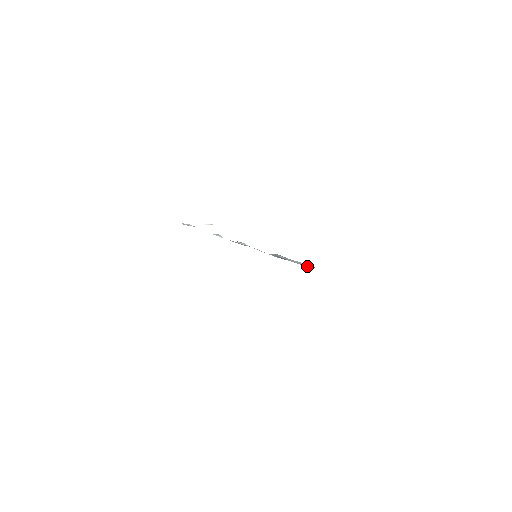
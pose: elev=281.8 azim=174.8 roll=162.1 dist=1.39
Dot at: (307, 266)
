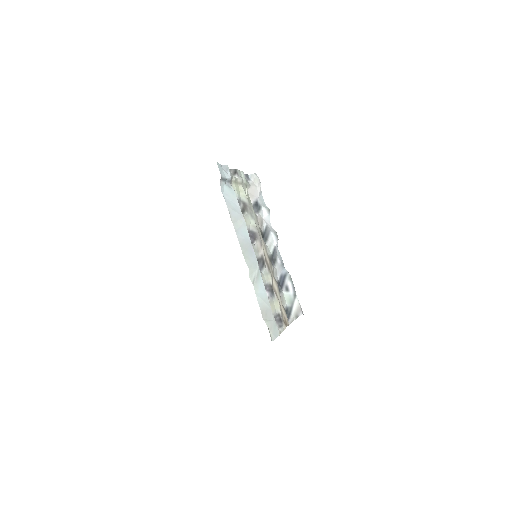
Dot at: (293, 313)
